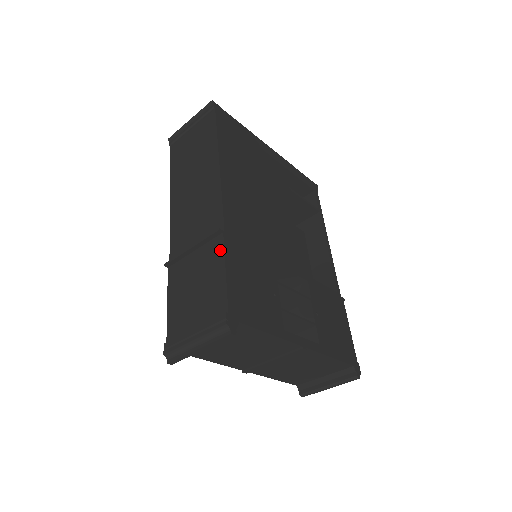
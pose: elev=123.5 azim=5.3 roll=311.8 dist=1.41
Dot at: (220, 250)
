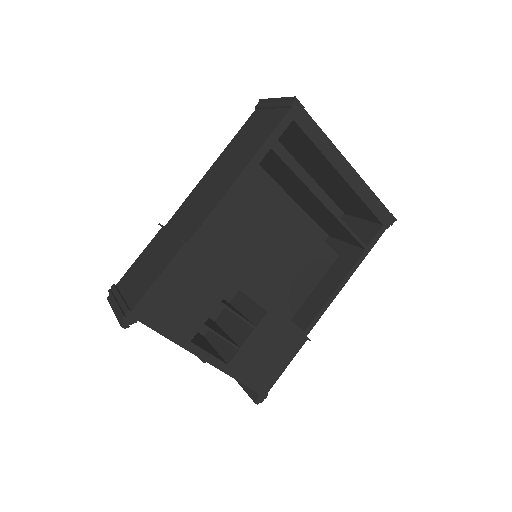
Dot at: (171, 257)
